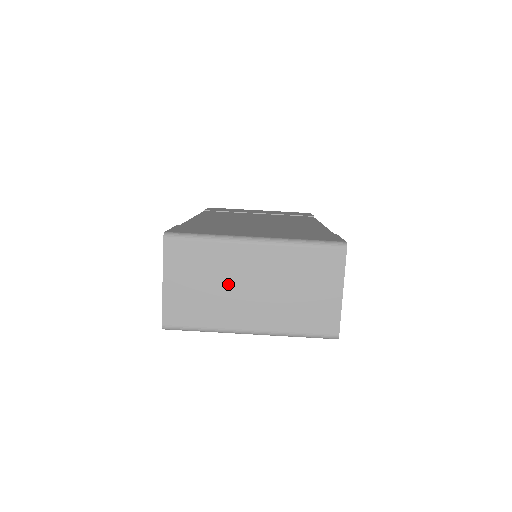
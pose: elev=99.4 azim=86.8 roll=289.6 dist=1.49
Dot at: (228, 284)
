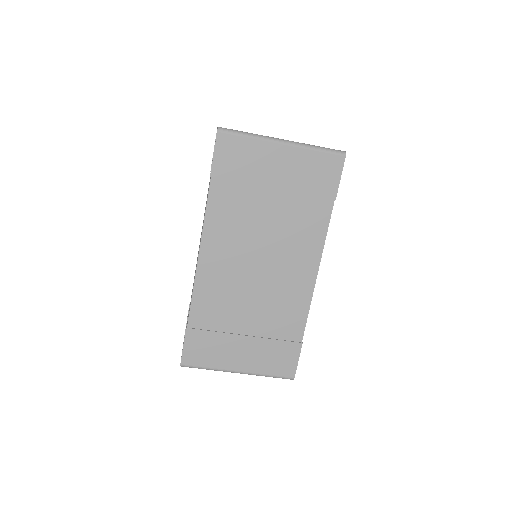
Dot at: occluded
